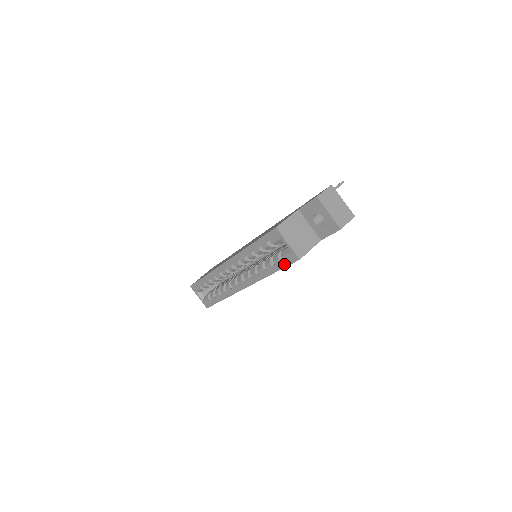
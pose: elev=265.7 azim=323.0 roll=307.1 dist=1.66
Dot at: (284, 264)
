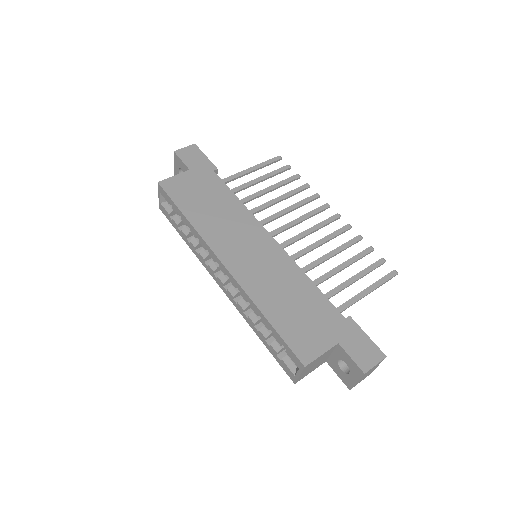
Dot at: (278, 360)
